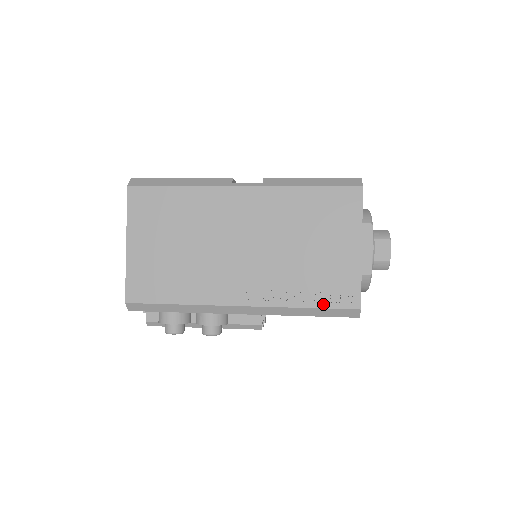
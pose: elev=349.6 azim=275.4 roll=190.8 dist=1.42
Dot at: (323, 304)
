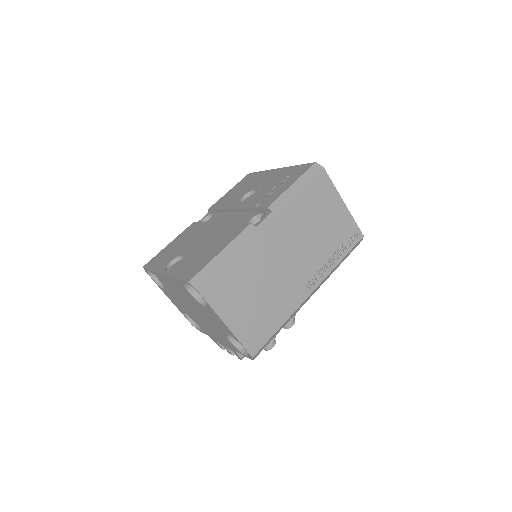
Dot at: (347, 250)
